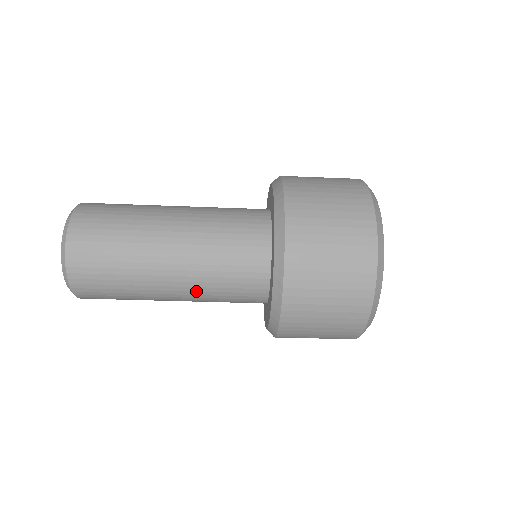
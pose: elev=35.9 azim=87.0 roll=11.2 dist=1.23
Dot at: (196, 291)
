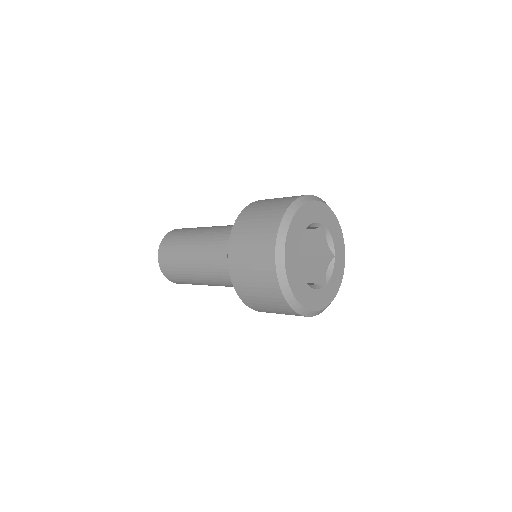
Dot at: occluded
